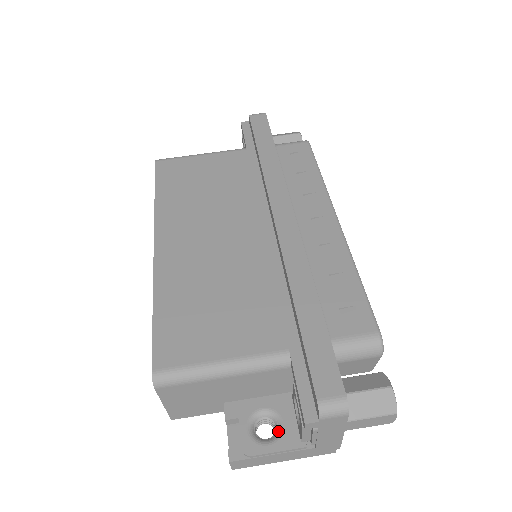
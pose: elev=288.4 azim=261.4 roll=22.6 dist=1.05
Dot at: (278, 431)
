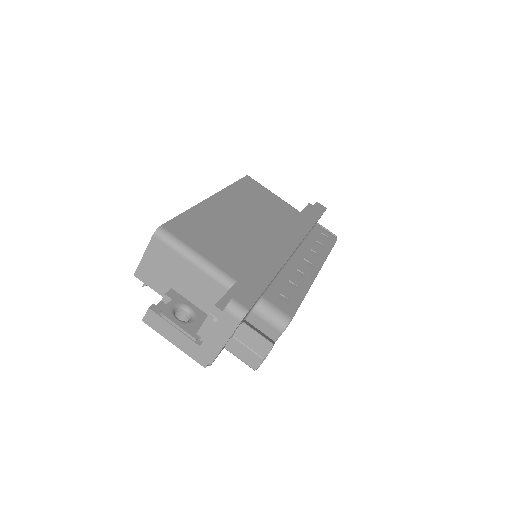
Dot at: (188, 321)
